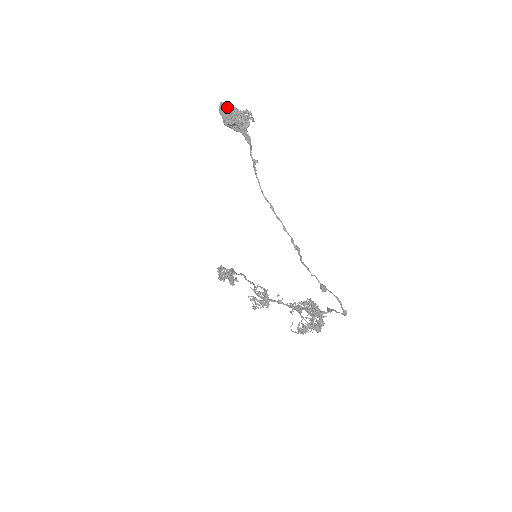
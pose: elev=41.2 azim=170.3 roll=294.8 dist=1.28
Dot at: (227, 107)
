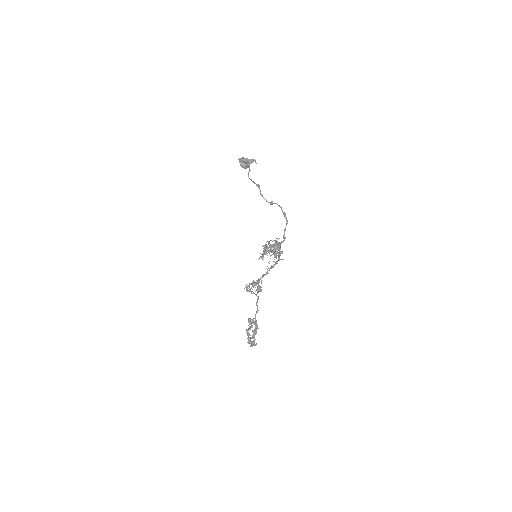
Dot at: occluded
